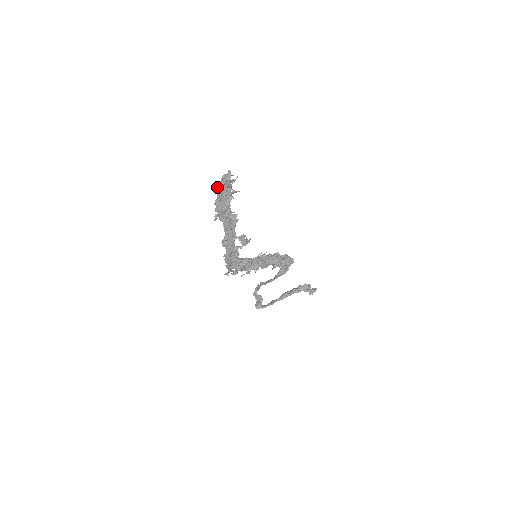
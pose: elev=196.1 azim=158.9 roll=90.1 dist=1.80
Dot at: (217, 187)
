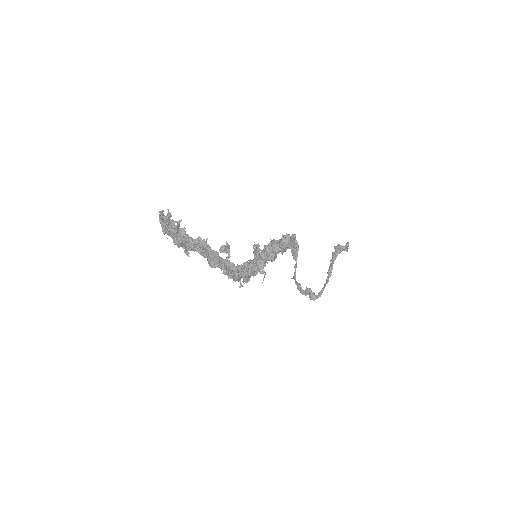
Dot at: (162, 230)
